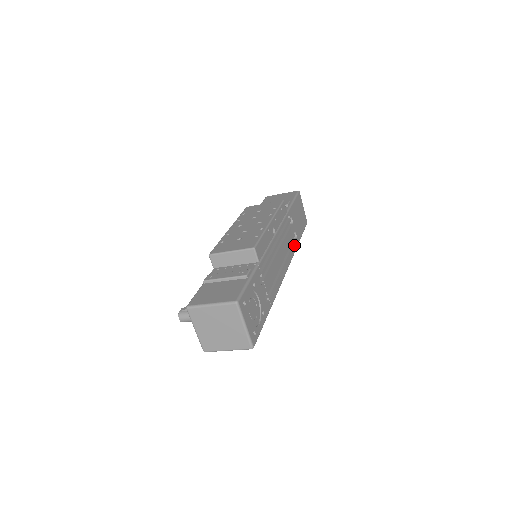
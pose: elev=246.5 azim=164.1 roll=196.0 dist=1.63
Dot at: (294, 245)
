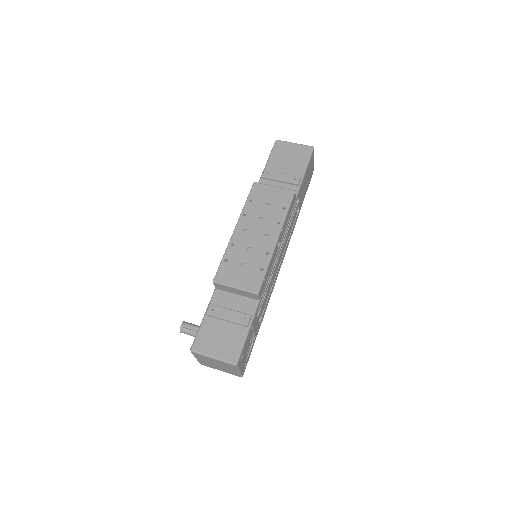
Dot at: (294, 224)
